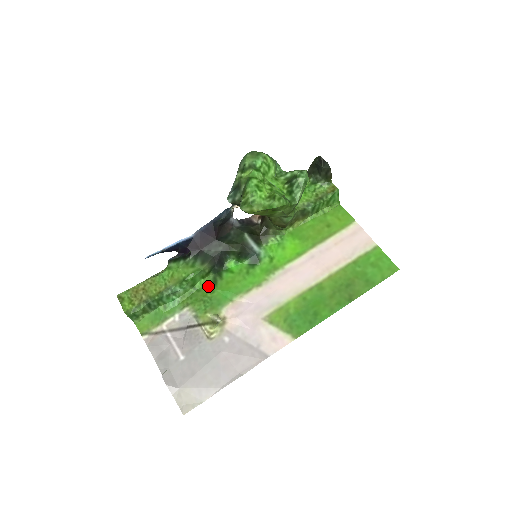
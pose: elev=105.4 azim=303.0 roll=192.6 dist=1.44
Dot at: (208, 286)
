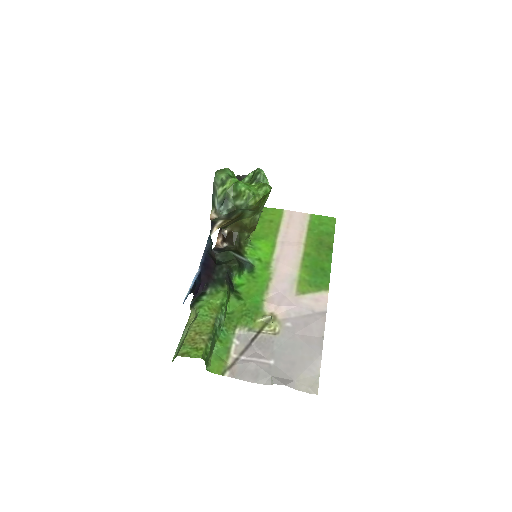
Dot at: (236, 304)
